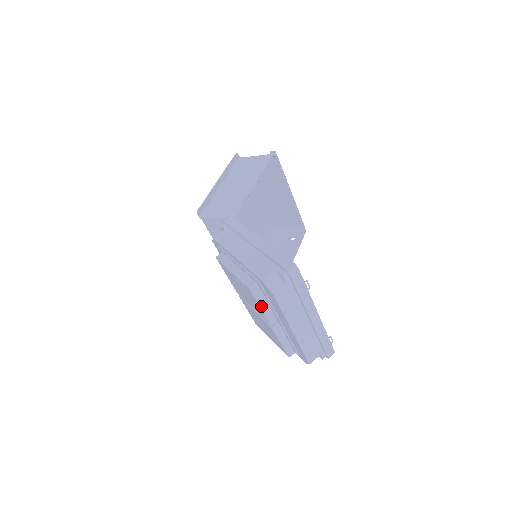
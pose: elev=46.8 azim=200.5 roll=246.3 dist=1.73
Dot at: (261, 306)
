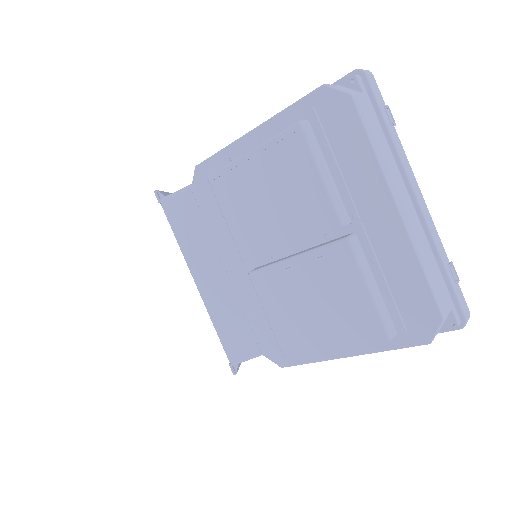
Dot at: (321, 171)
